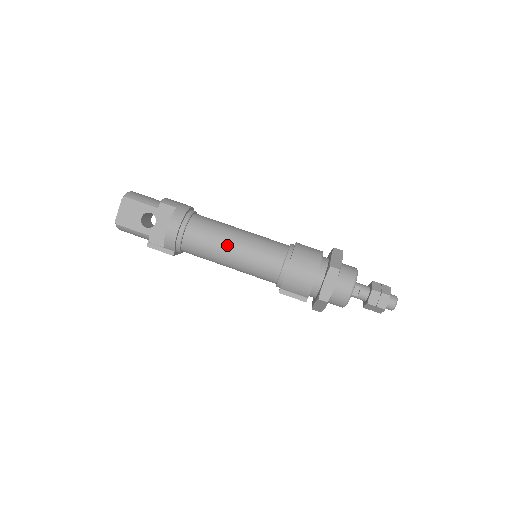
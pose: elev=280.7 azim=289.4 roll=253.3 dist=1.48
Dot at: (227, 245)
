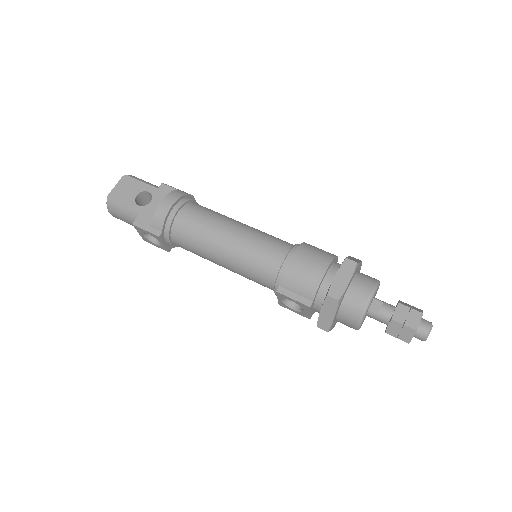
Dot at: (224, 228)
